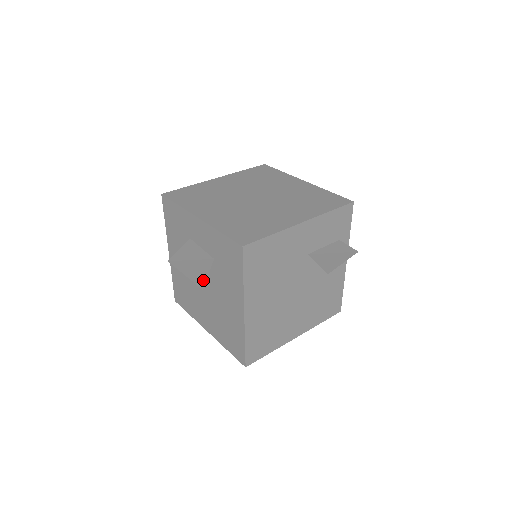
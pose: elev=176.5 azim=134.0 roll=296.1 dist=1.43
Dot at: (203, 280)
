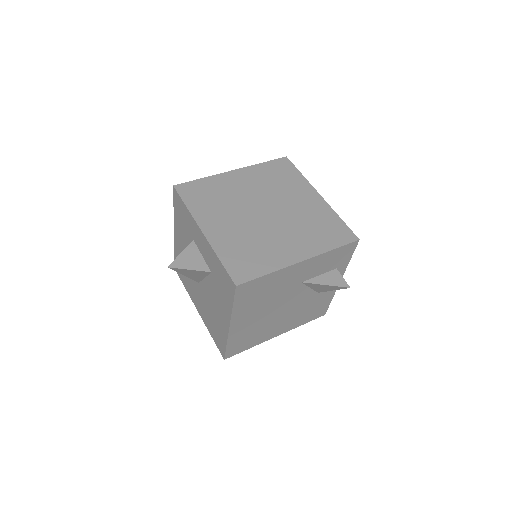
Dot at: (199, 279)
